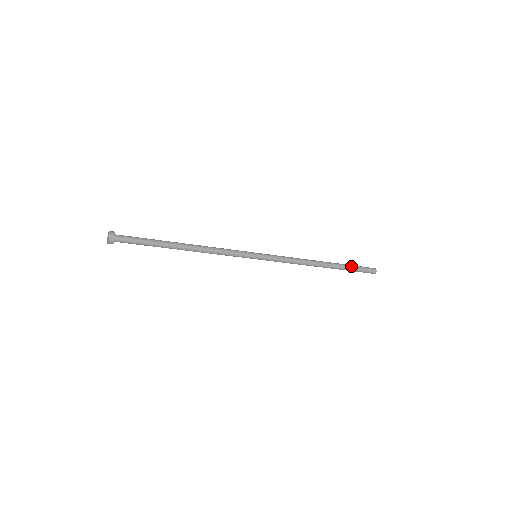
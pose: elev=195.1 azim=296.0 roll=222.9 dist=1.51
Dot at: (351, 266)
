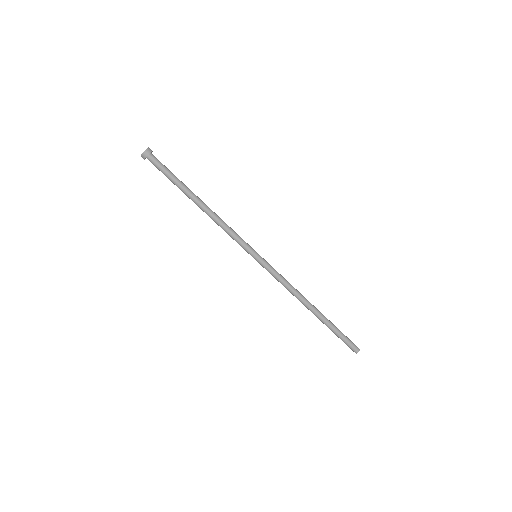
Dot at: occluded
